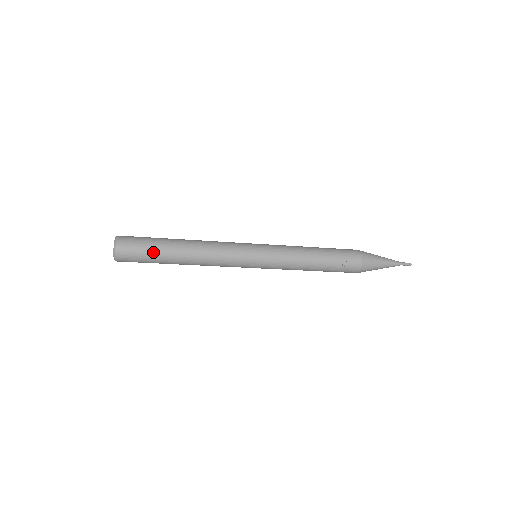
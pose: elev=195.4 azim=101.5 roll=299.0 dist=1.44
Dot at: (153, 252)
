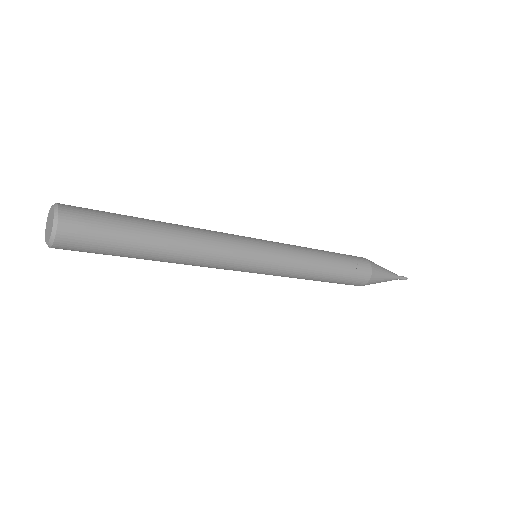
Dot at: (122, 224)
